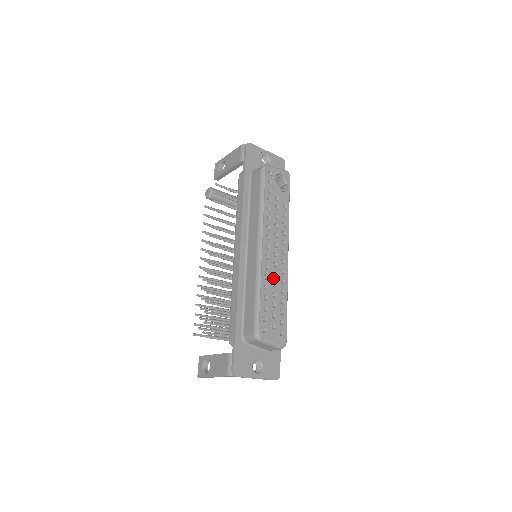
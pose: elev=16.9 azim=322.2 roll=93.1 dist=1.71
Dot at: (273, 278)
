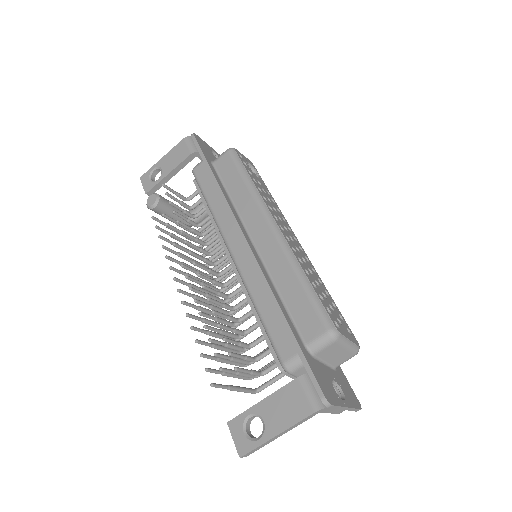
Dot at: (305, 264)
